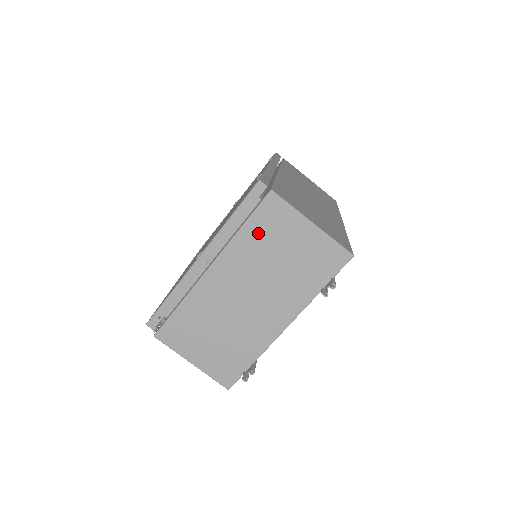
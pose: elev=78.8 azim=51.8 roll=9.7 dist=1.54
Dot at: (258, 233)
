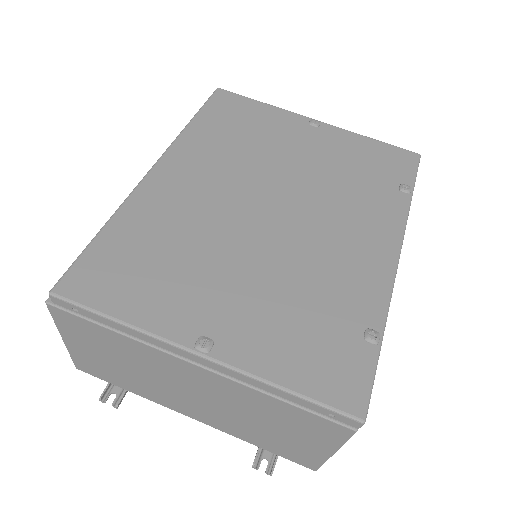
Dot at: (285, 413)
